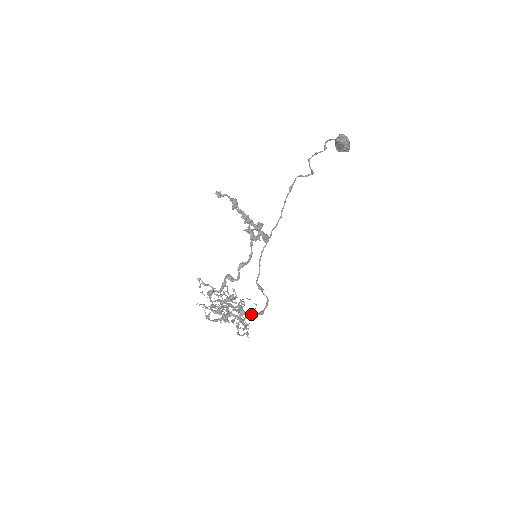
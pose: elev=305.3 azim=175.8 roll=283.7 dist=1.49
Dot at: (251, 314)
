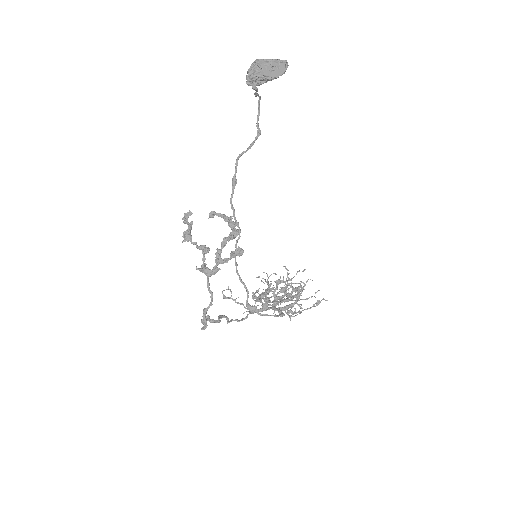
Dot at: (280, 312)
